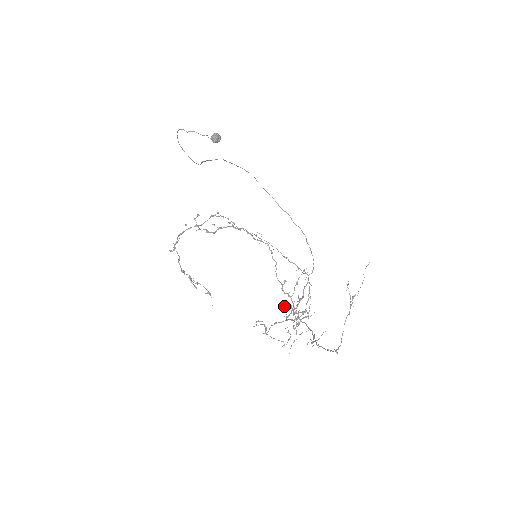
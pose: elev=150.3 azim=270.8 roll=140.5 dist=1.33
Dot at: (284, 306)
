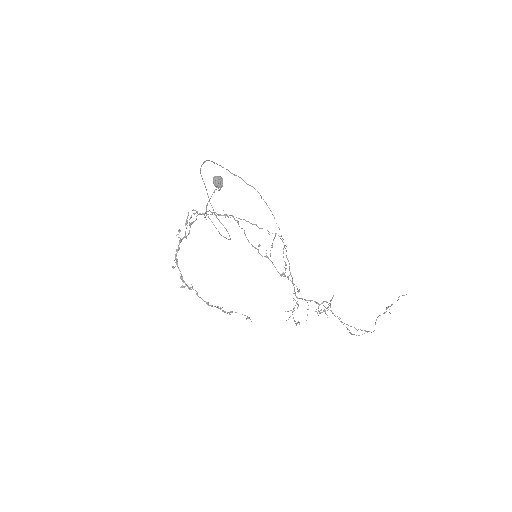
Dot at: (319, 311)
